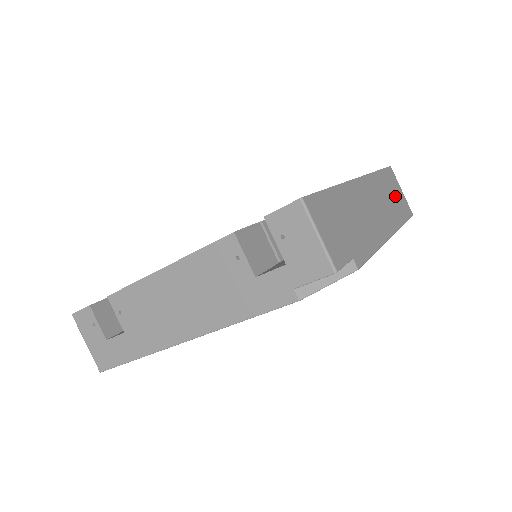
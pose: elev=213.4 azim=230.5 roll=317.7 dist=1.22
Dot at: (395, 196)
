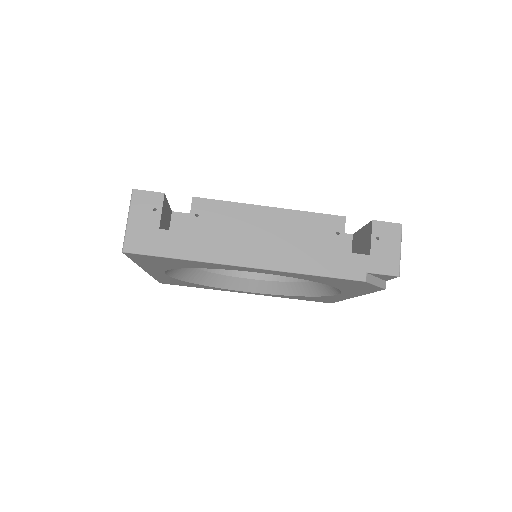
Dot at: occluded
